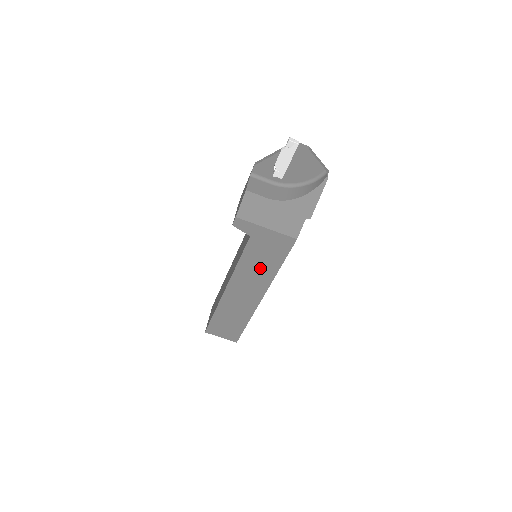
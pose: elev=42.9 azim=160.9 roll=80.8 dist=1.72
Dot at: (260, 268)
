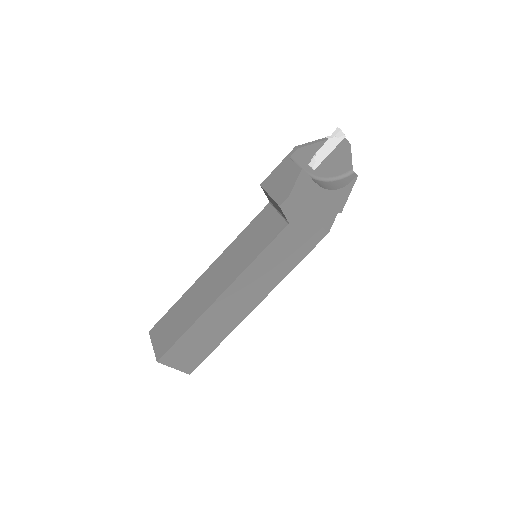
Dot at: (276, 266)
